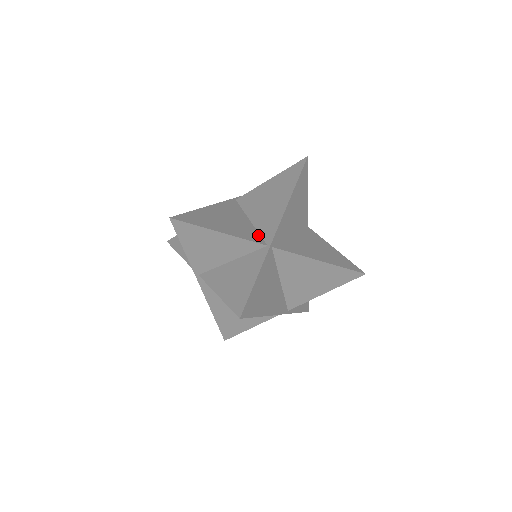
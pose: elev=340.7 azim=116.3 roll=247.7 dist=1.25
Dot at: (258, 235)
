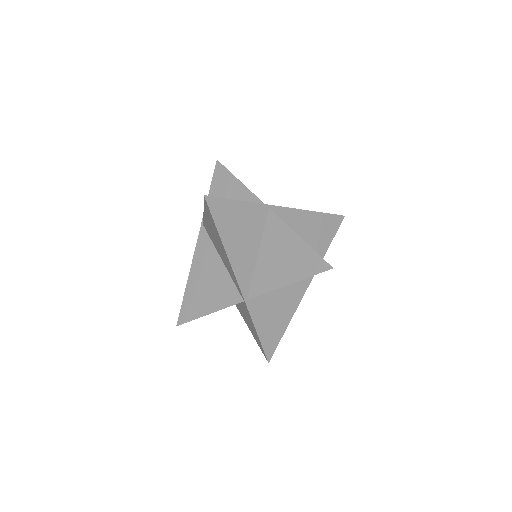
Dot at: occluded
